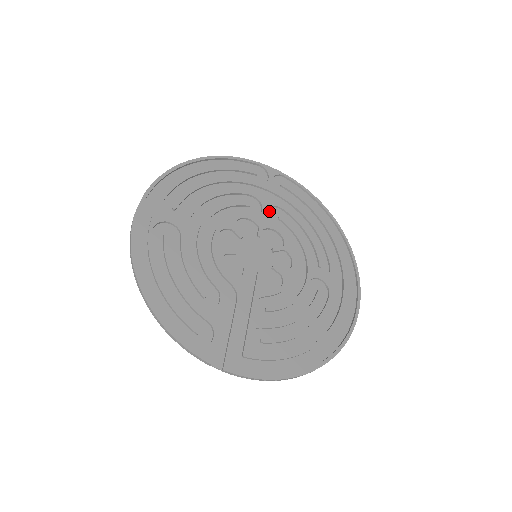
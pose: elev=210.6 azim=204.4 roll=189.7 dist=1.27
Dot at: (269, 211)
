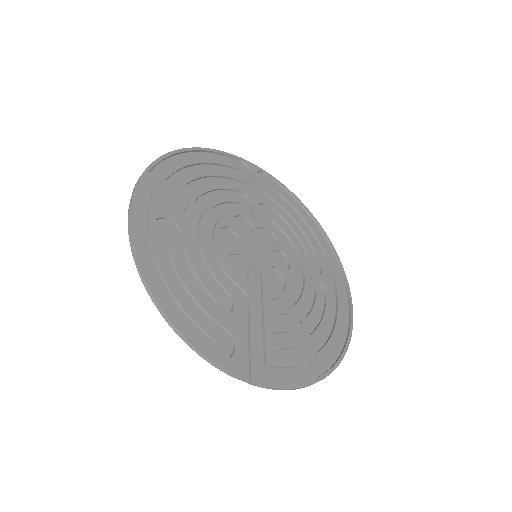
Dot at: (258, 209)
